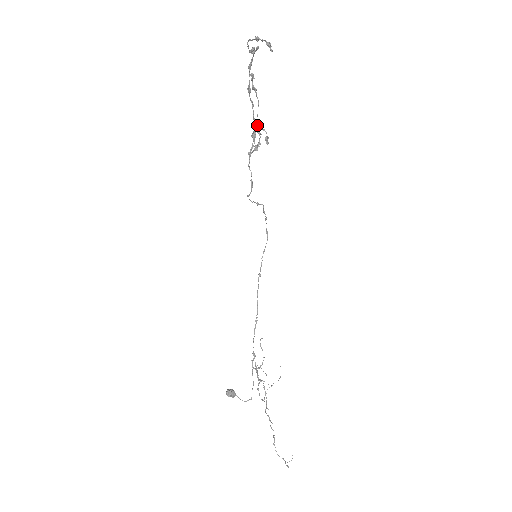
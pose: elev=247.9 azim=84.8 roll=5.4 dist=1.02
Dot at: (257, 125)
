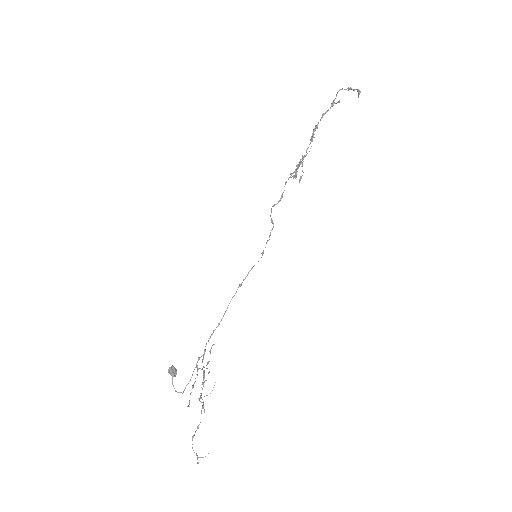
Dot at: occluded
